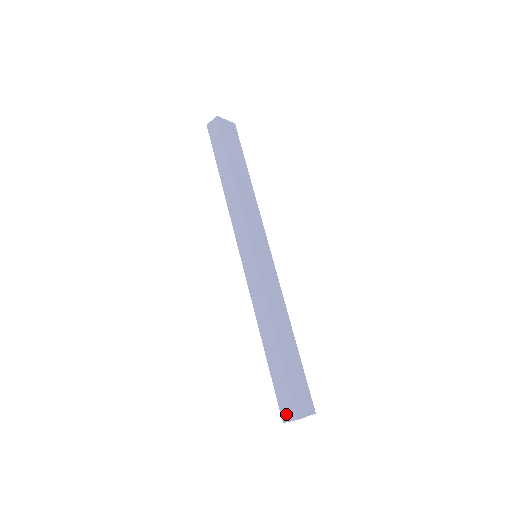
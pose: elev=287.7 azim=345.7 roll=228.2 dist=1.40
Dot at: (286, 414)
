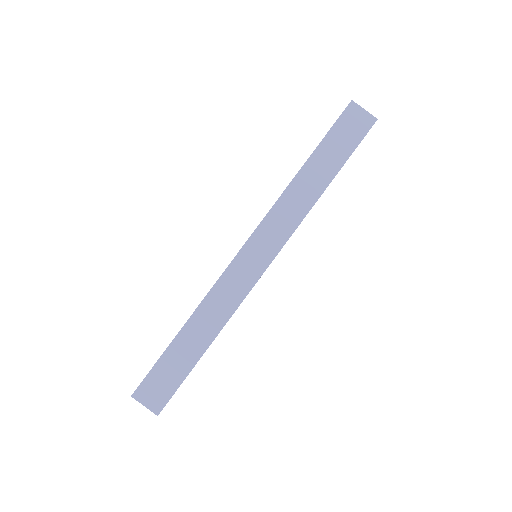
Dot at: occluded
